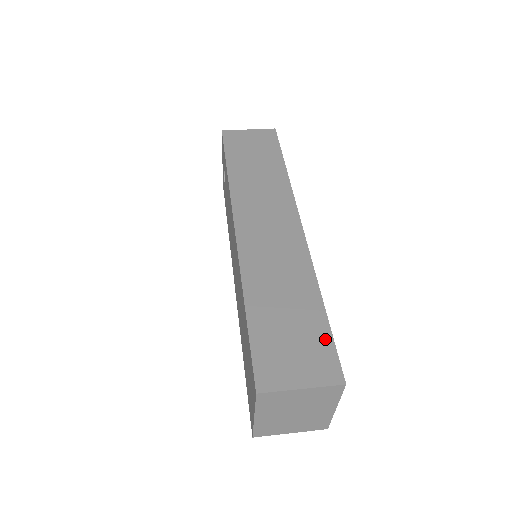
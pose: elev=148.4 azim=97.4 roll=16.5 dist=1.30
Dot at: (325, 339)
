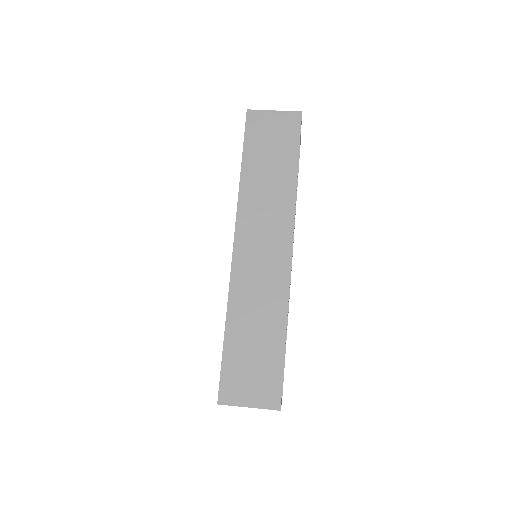
Dot at: (277, 371)
